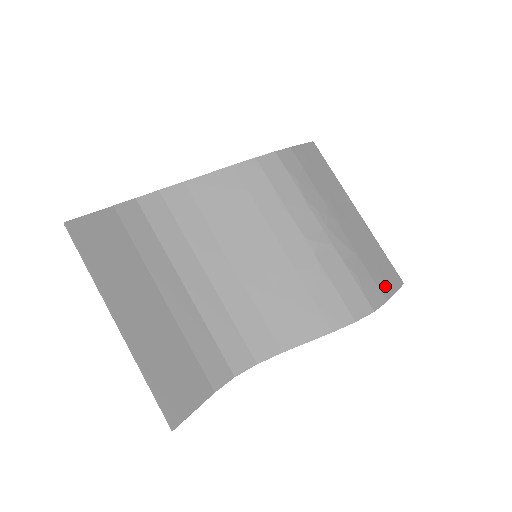
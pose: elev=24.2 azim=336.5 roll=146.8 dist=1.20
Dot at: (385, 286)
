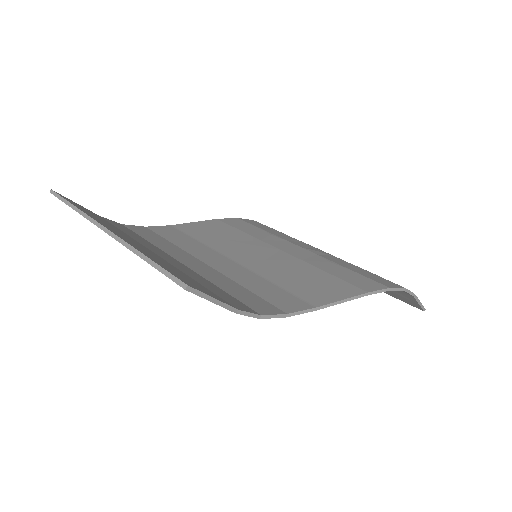
Dot at: occluded
